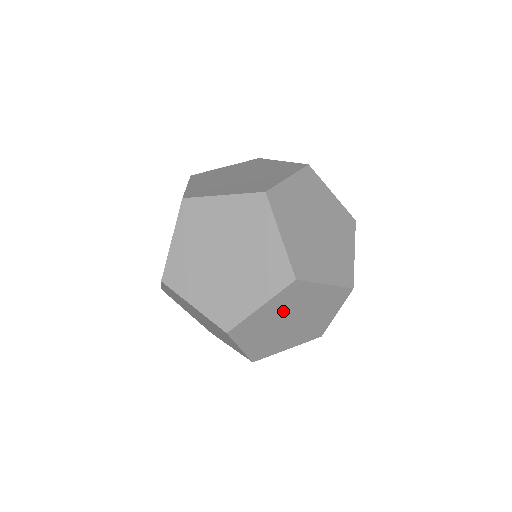
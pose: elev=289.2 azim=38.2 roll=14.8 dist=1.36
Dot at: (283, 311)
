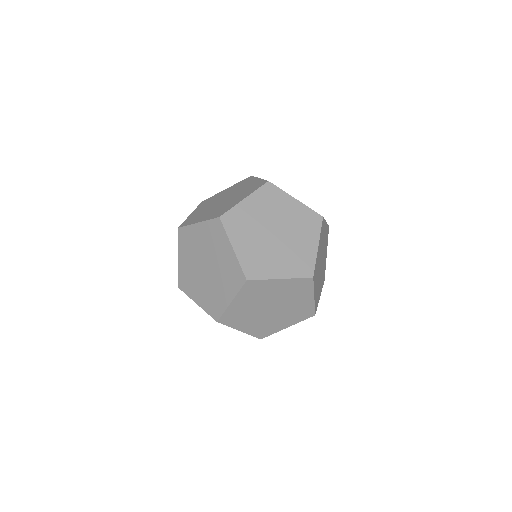
Dot at: (265, 214)
